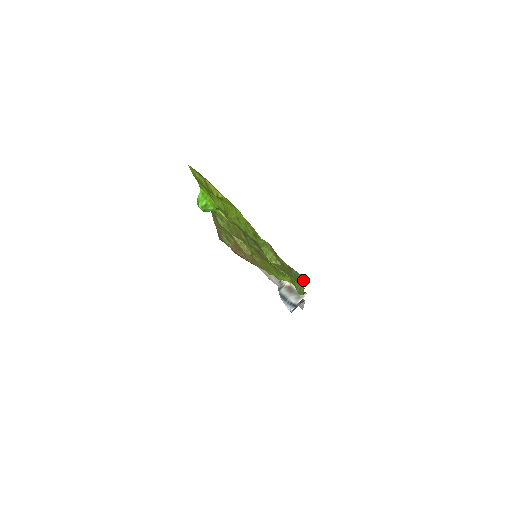
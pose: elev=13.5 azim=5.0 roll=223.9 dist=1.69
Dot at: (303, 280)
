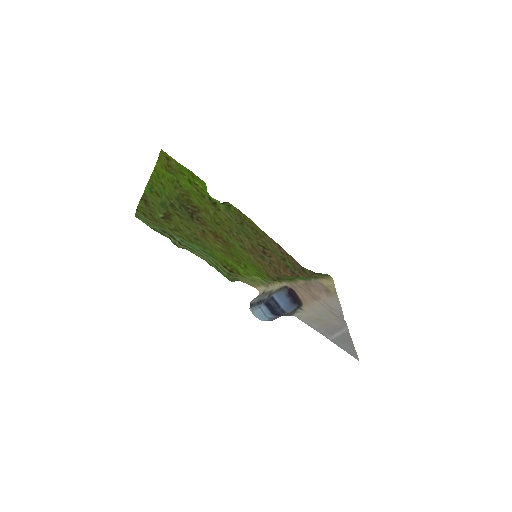
Dot at: (149, 226)
